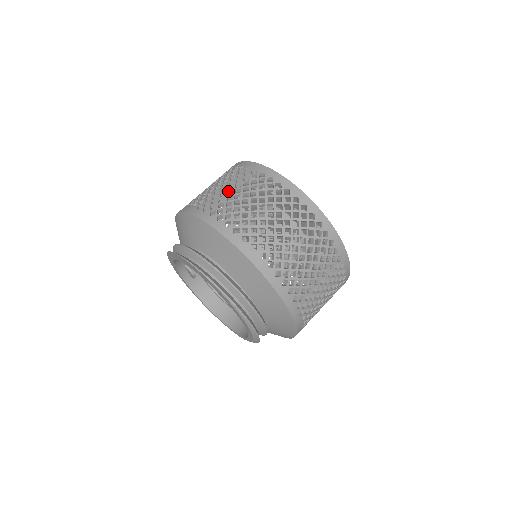
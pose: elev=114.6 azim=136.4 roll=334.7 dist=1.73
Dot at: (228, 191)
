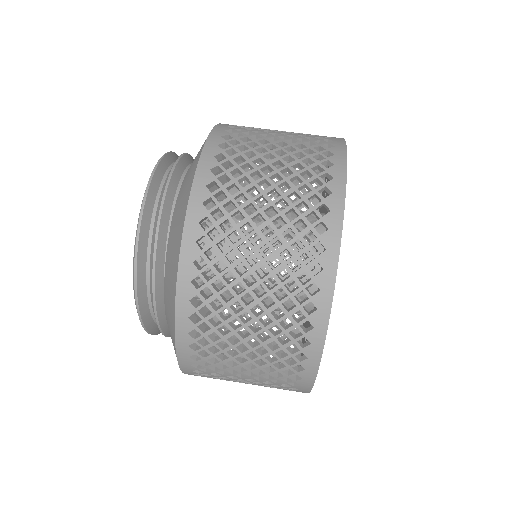
Dot at: (278, 131)
